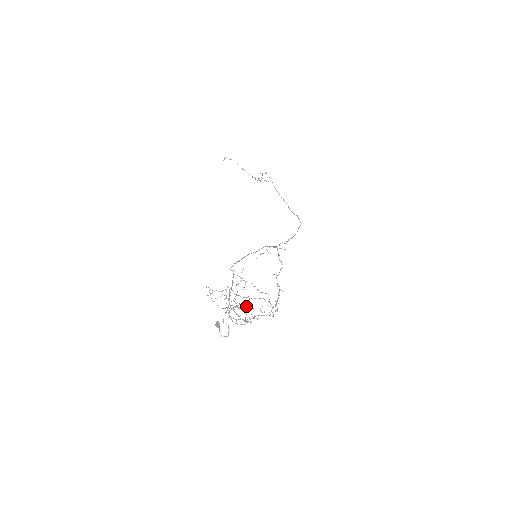
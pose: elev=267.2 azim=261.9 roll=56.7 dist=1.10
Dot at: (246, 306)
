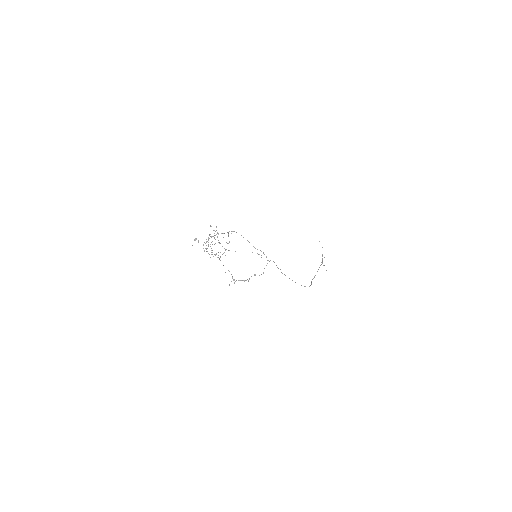
Dot at: (220, 257)
